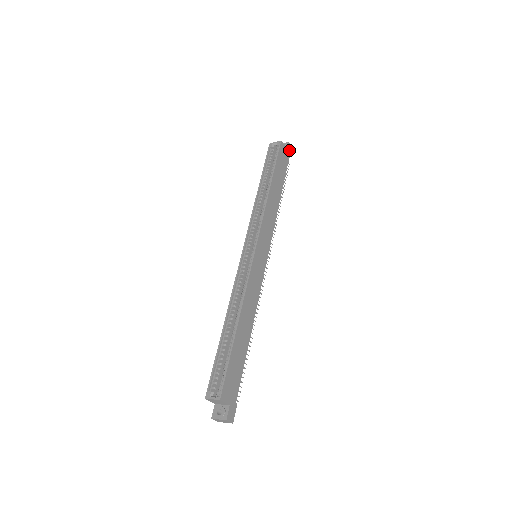
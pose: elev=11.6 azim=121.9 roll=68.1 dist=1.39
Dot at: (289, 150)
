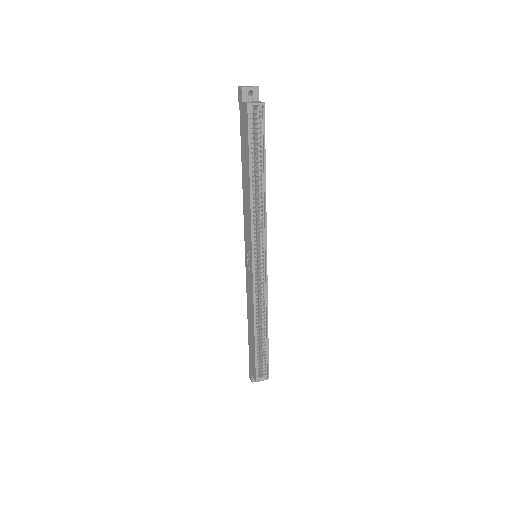
Dot at: (257, 96)
